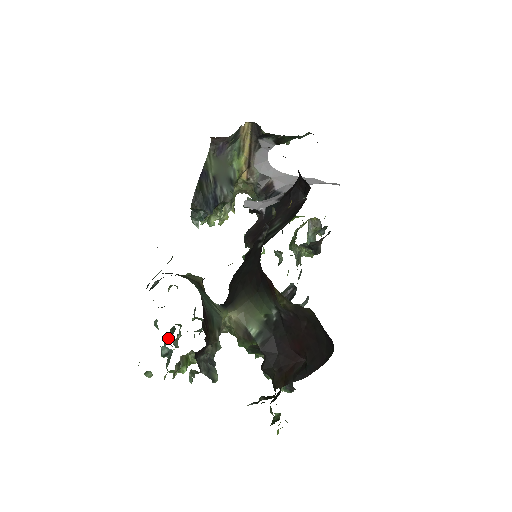
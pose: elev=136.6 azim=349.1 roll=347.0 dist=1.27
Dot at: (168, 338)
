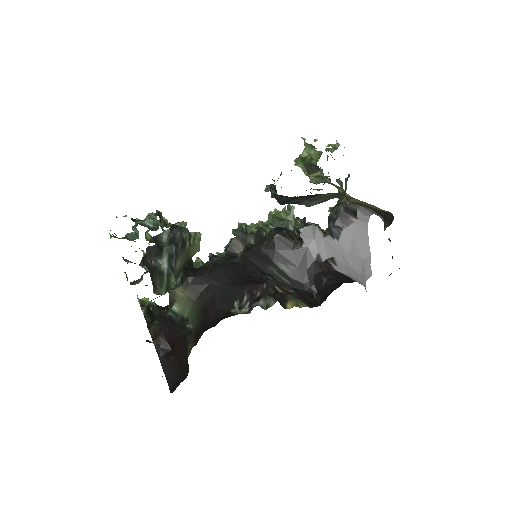
Dot at: (150, 222)
